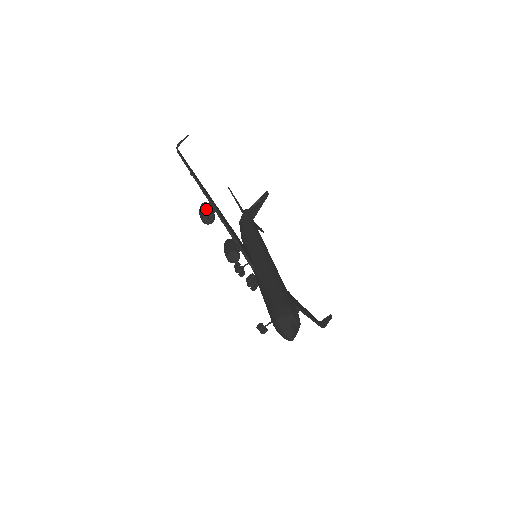
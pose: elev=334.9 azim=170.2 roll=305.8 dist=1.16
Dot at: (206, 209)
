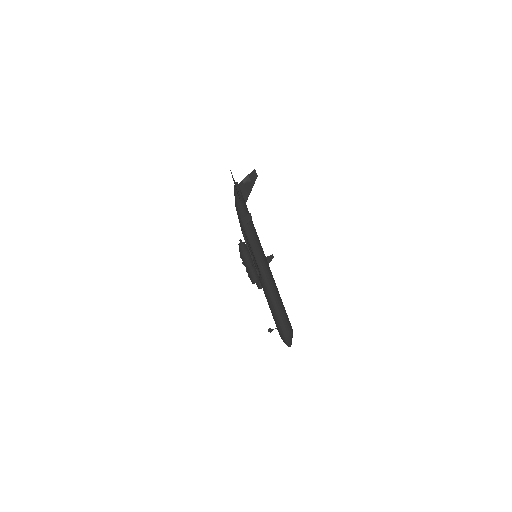
Dot at: (249, 260)
